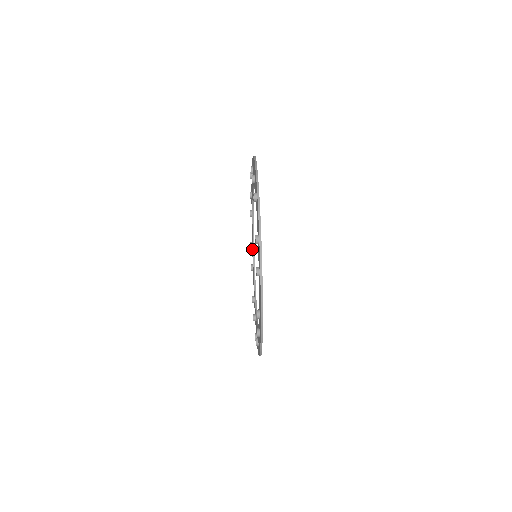
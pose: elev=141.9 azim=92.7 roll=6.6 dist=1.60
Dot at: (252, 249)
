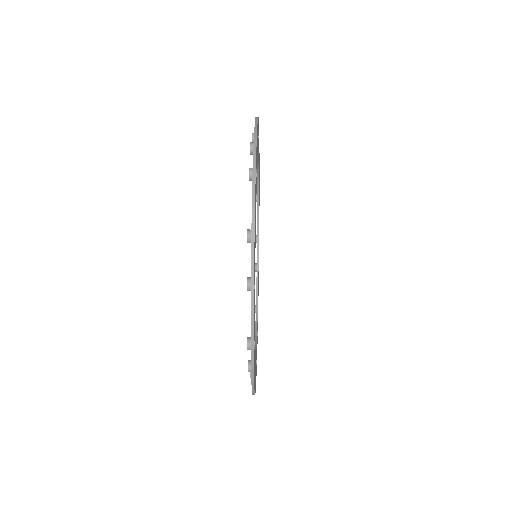
Dot at: occluded
